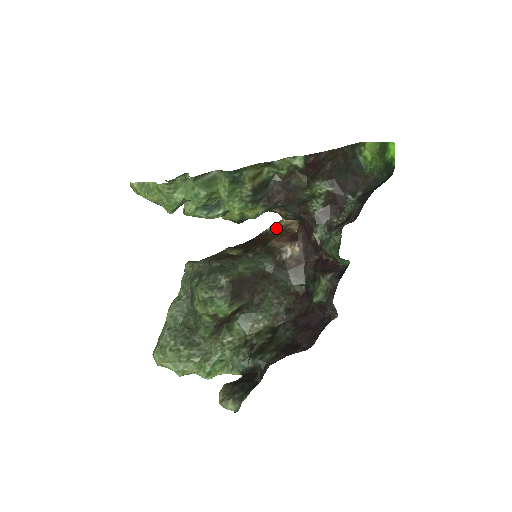
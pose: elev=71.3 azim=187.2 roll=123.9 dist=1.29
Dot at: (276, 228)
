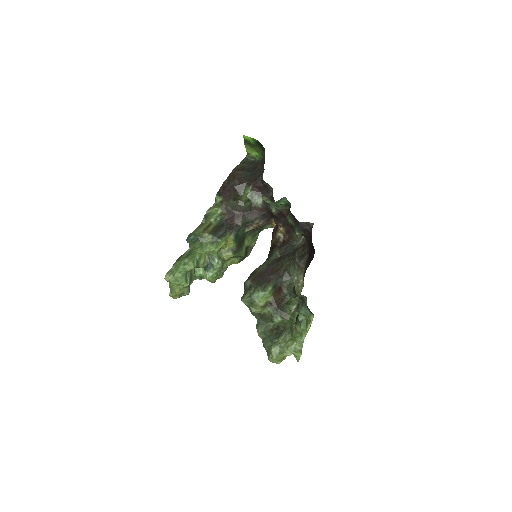
Dot at: occluded
